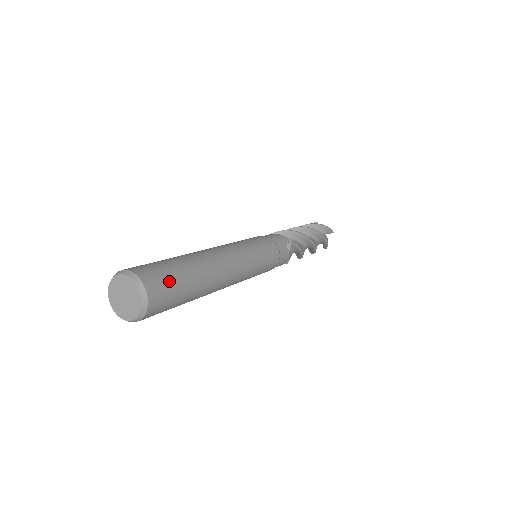
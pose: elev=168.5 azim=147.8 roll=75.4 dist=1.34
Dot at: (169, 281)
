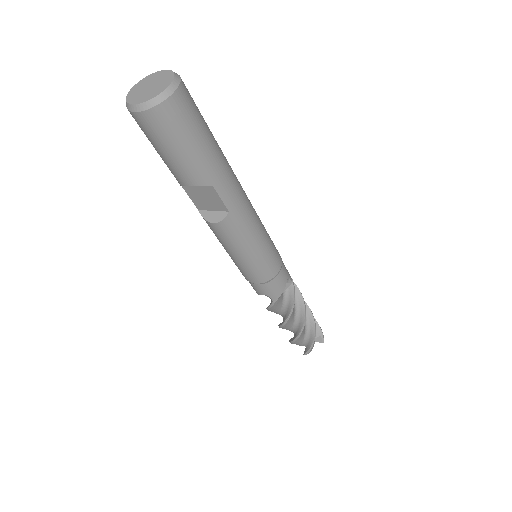
Dot at: occluded
